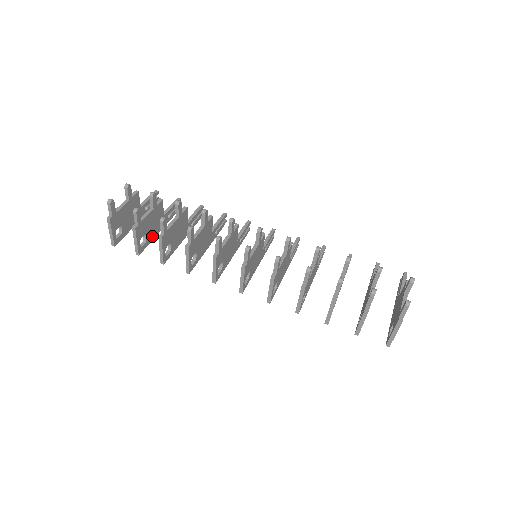
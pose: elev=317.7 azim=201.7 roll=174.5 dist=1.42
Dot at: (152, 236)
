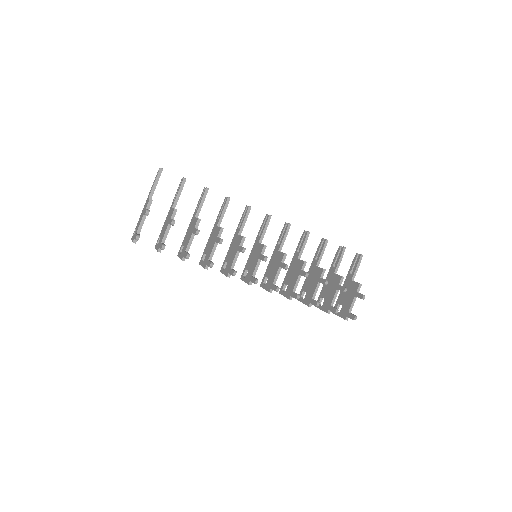
Dot at: occluded
